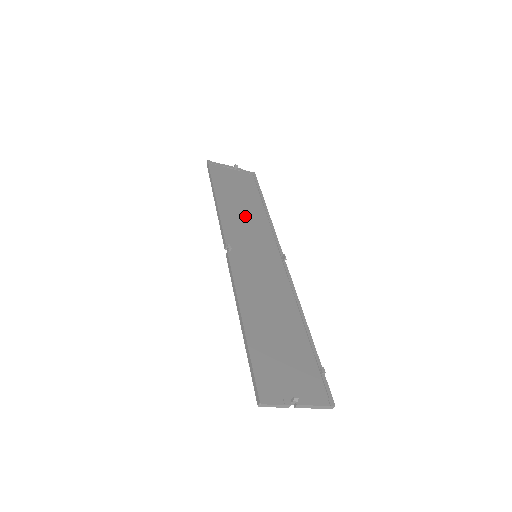
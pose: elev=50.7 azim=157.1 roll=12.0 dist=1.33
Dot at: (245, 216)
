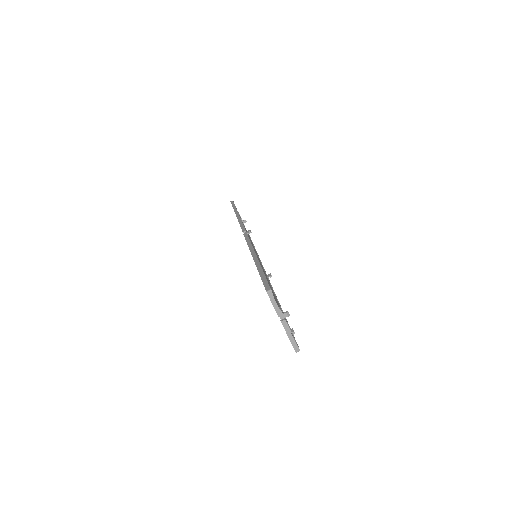
Dot at: occluded
